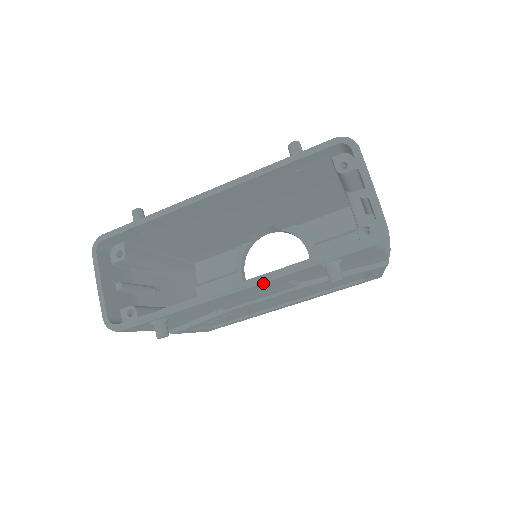
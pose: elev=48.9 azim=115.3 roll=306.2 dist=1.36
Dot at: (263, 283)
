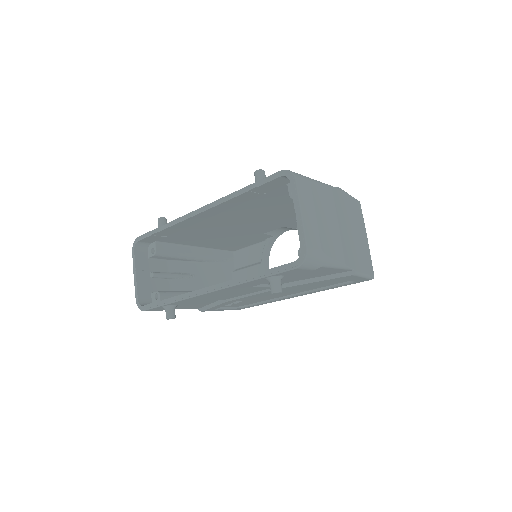
Dot at: (226, 288)
